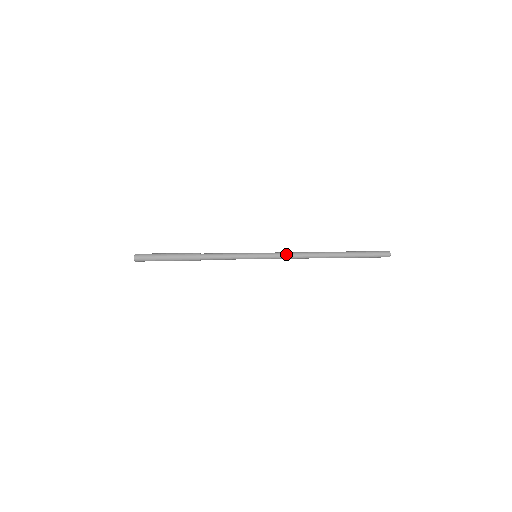
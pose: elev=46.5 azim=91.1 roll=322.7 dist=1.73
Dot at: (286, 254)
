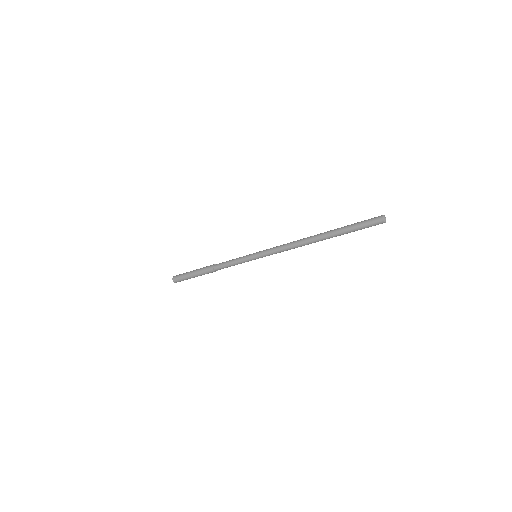
Dot at: (280, 252)
